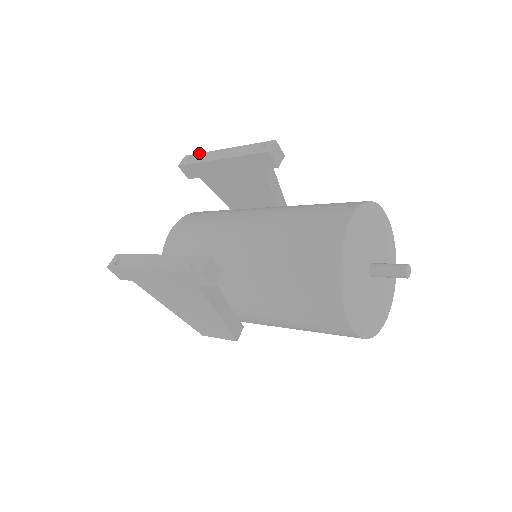
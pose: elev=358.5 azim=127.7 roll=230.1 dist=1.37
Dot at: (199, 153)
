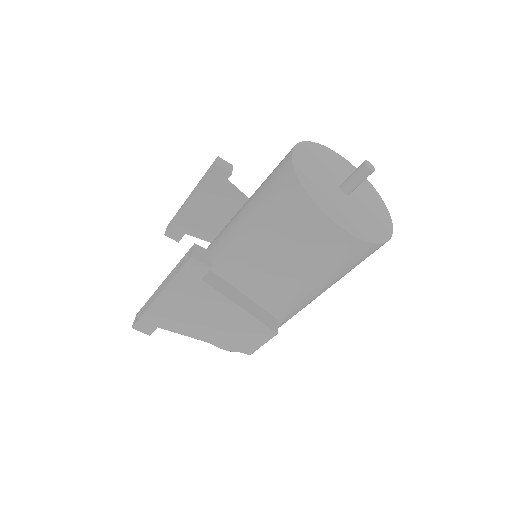
Dot at: (175, 215)
